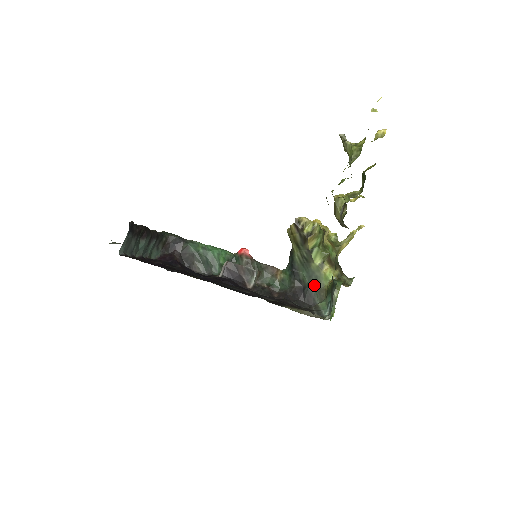
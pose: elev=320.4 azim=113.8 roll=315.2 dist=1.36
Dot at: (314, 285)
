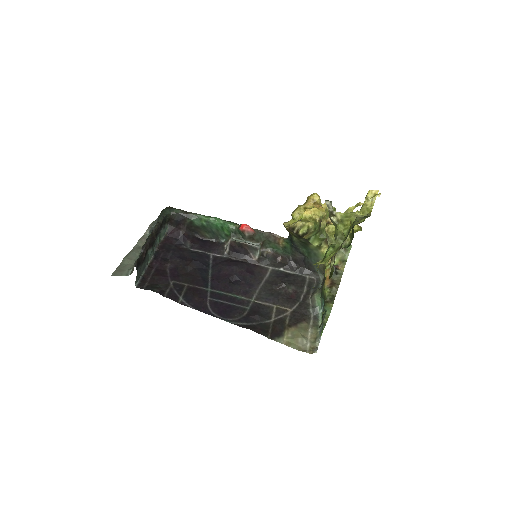
Dot at: (313, 259)
